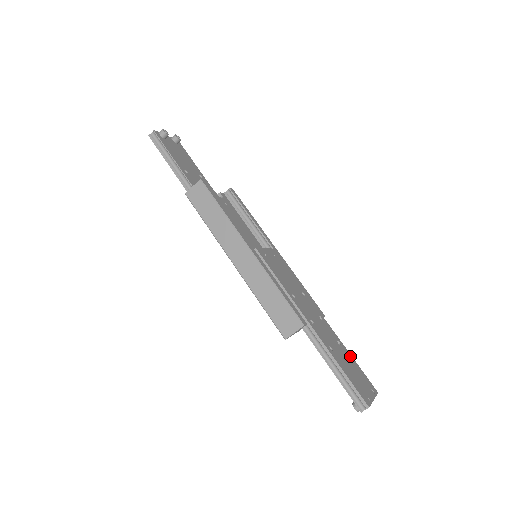
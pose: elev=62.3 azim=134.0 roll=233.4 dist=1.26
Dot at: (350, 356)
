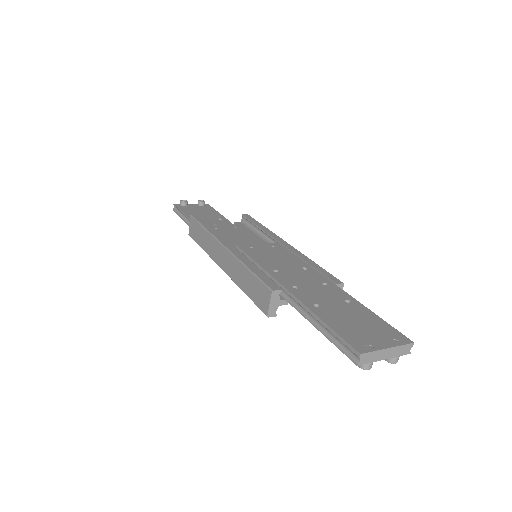
Dot at: (367, 311)
